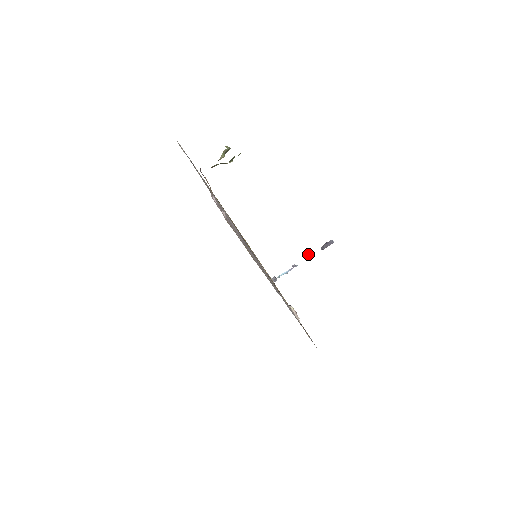
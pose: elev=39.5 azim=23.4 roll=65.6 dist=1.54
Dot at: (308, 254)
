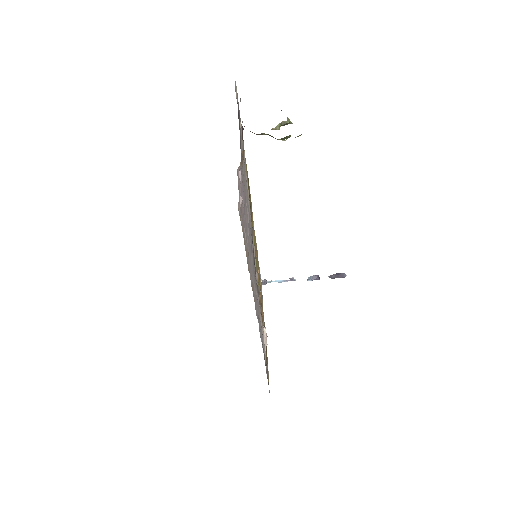
Dot at: (313, 275)
